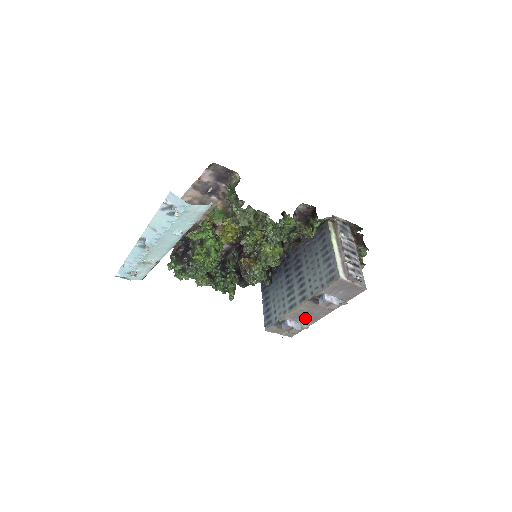
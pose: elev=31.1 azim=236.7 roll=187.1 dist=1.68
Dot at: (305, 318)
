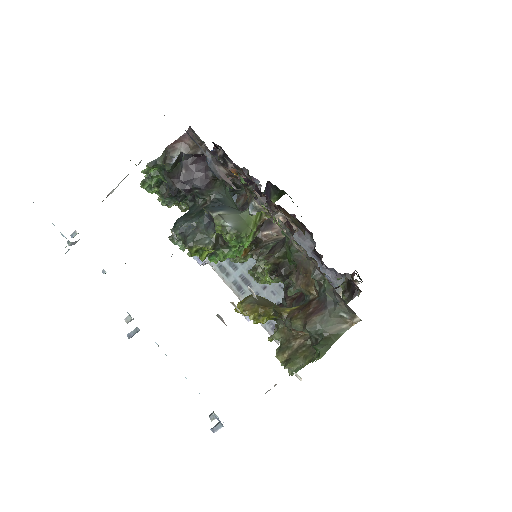
Dot at: occluded
